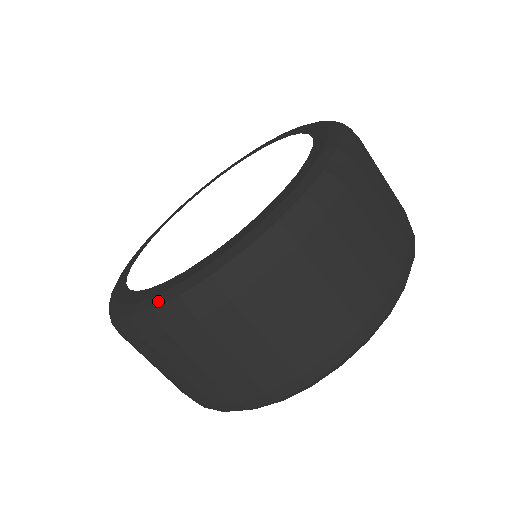
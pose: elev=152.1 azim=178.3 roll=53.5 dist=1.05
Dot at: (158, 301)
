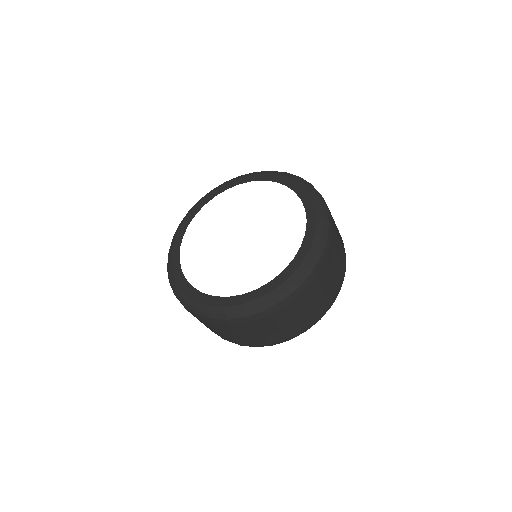
Dot at: (211, 310)
